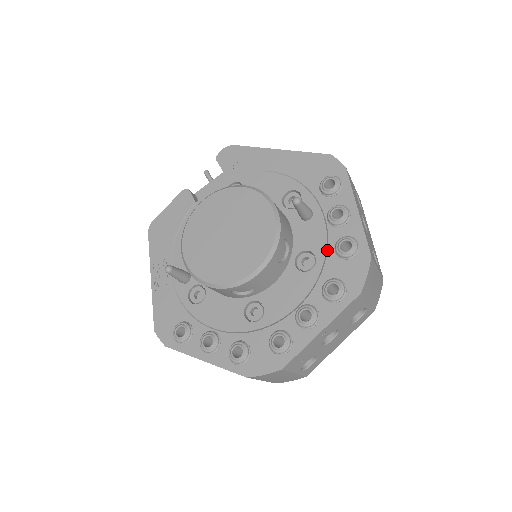
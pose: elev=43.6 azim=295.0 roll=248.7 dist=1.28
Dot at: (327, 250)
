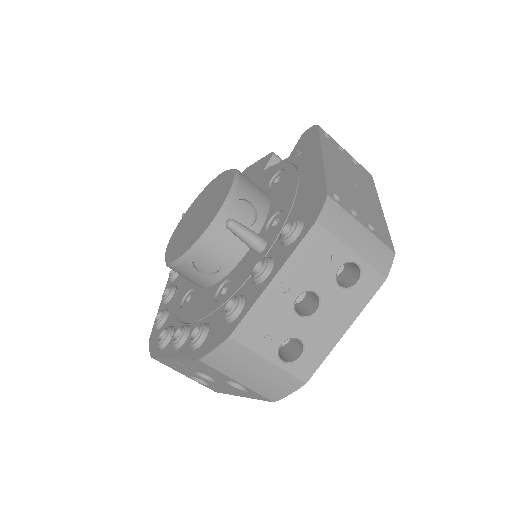
Dot at: (232, 296)
